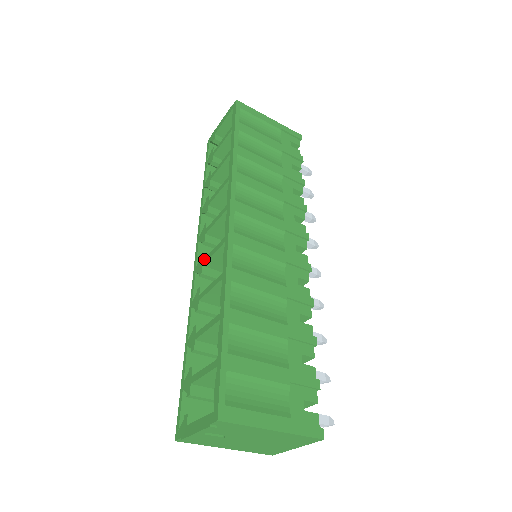
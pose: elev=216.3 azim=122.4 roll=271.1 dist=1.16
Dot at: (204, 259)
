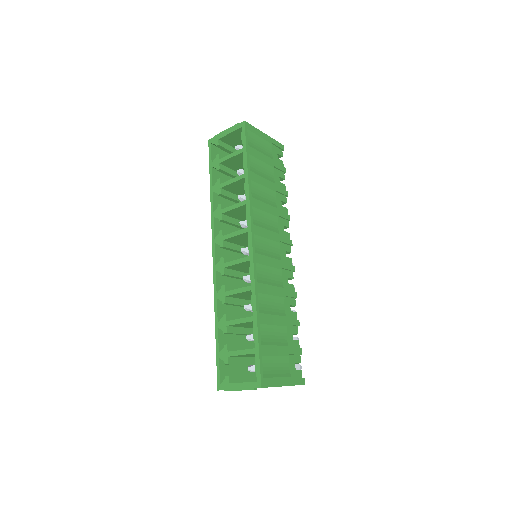
Dot at: (226, 263)
